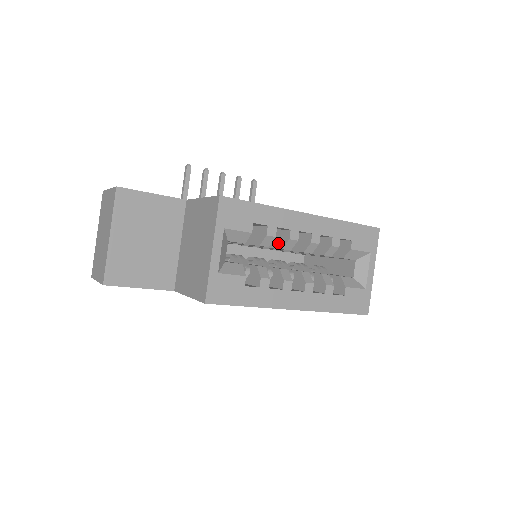
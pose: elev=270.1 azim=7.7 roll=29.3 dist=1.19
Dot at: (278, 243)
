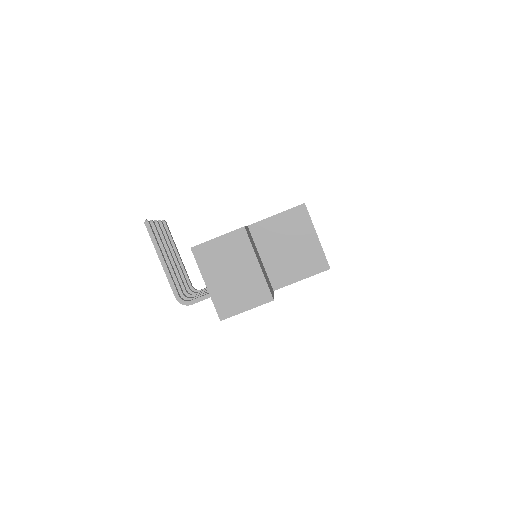
Dot at: occluded
